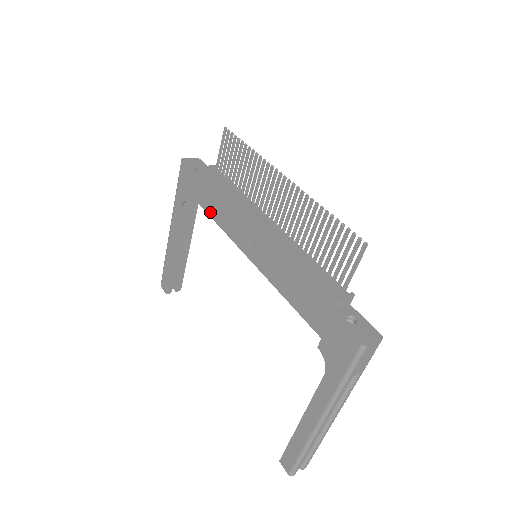
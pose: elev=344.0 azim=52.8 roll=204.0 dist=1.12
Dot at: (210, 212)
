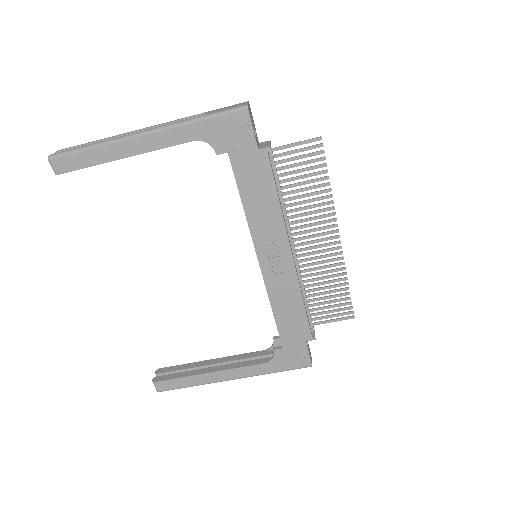
Dot at: (245, 195)
